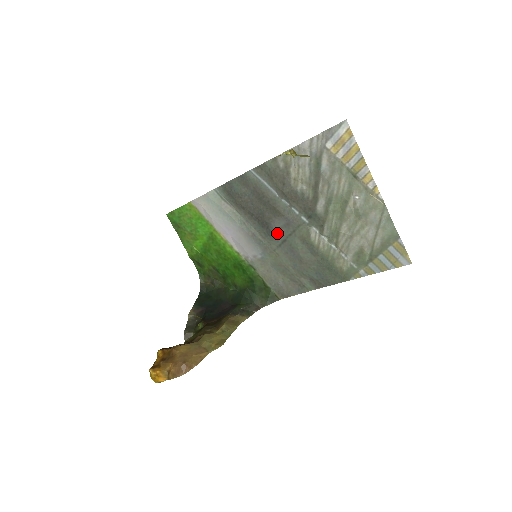
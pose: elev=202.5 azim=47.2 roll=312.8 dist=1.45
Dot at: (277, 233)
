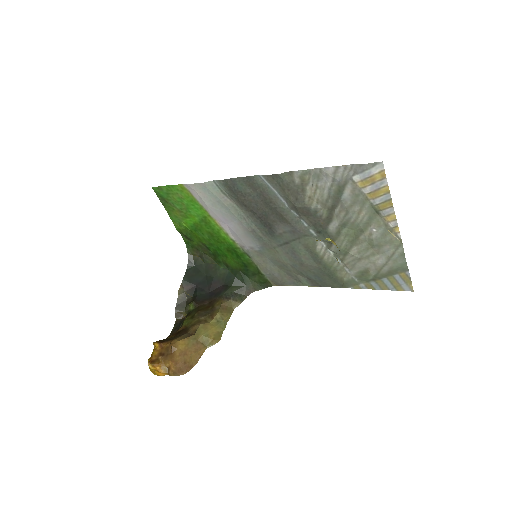
Dot at: (280, 235)
